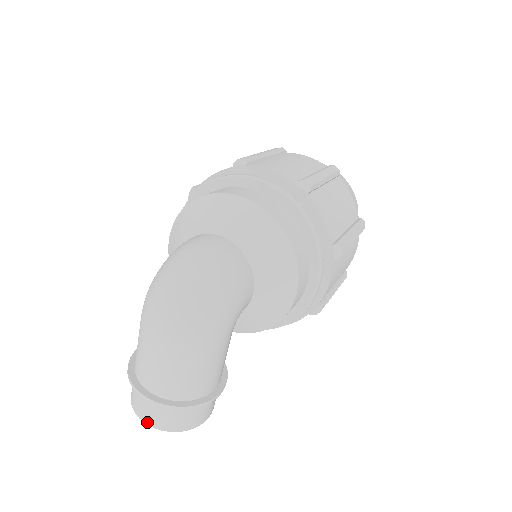
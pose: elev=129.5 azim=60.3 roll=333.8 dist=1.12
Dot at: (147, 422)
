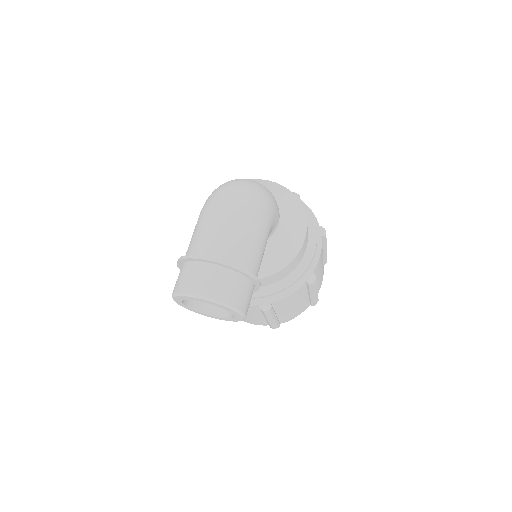
Dot at: (199, 292)
